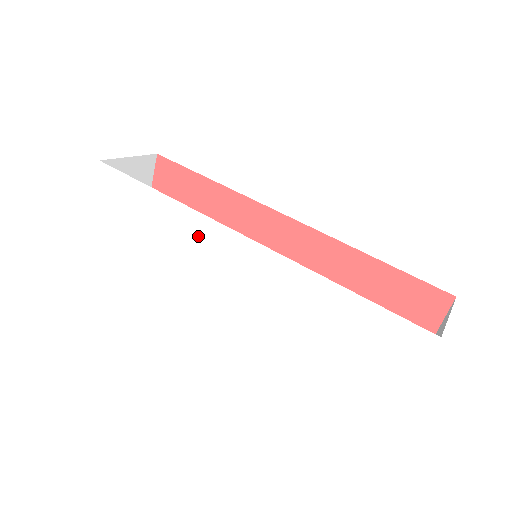
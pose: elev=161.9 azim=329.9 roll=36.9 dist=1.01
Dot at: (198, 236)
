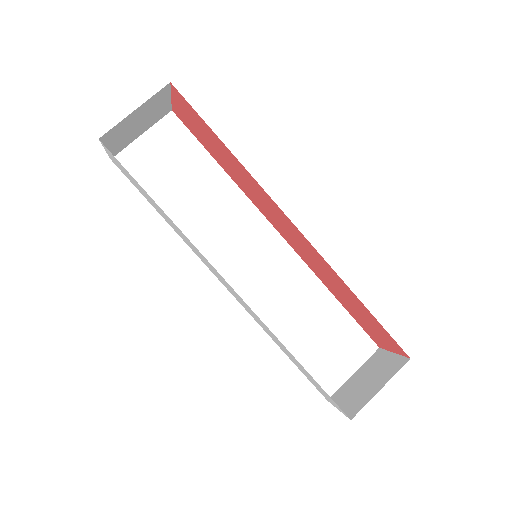
Dot at: (197, 251)
